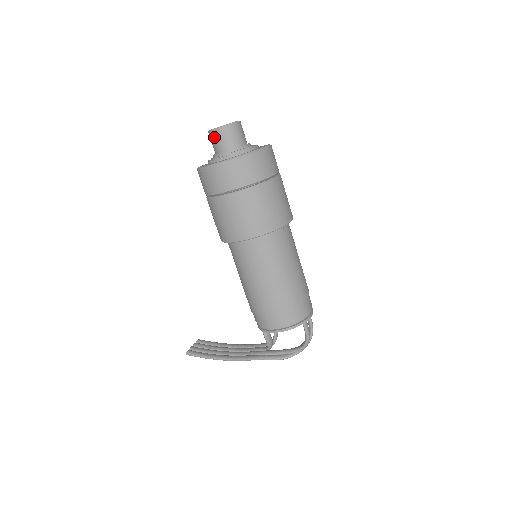
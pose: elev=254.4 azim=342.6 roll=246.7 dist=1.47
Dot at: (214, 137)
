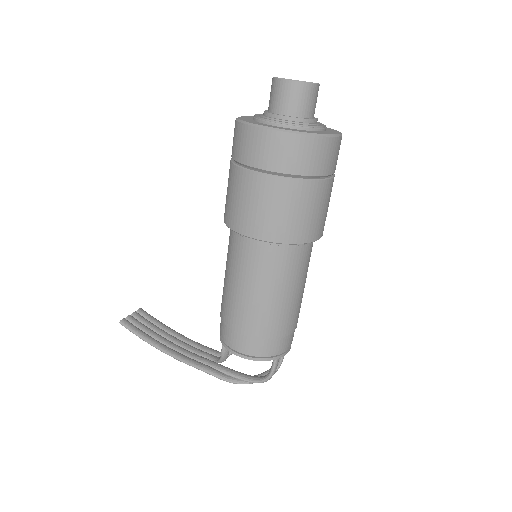
Dot at: (278, 89)
